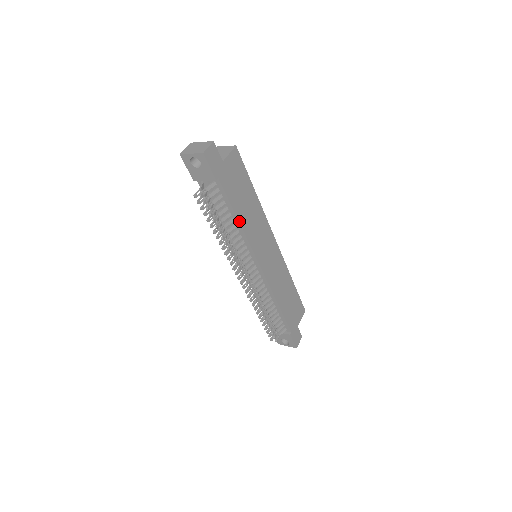
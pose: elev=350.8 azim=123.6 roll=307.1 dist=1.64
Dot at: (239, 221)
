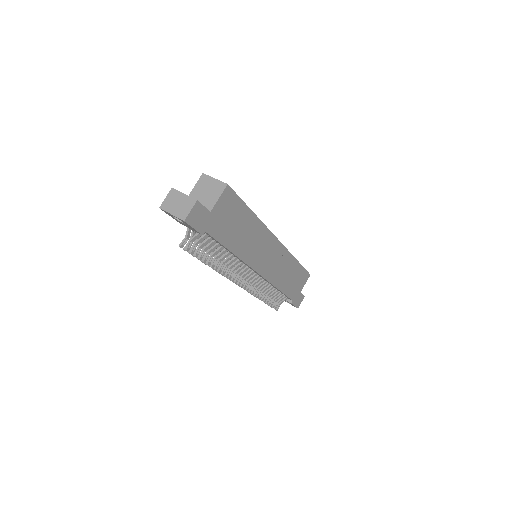
Dot at: (233, 252)
